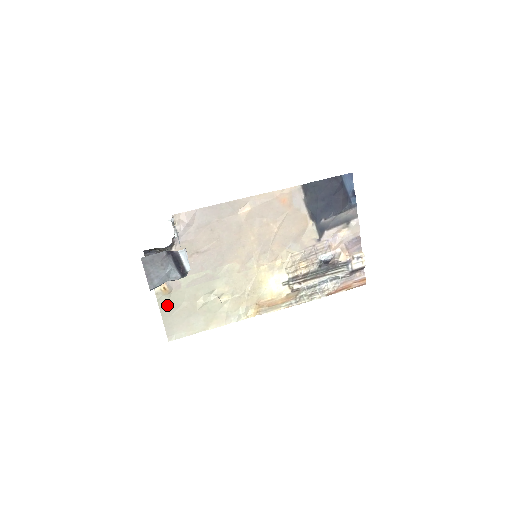
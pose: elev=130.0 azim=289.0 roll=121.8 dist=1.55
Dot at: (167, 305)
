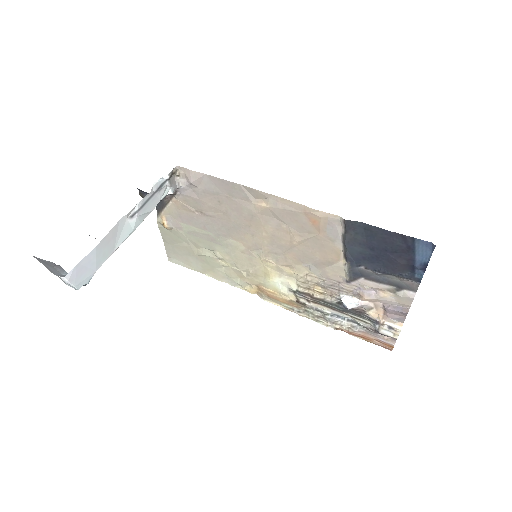
Dot at: (168, 235)
